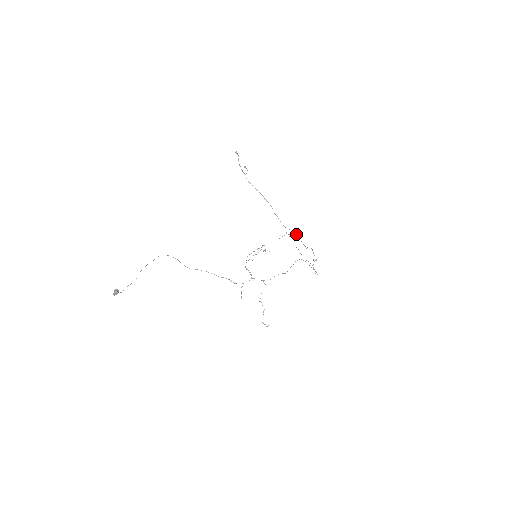
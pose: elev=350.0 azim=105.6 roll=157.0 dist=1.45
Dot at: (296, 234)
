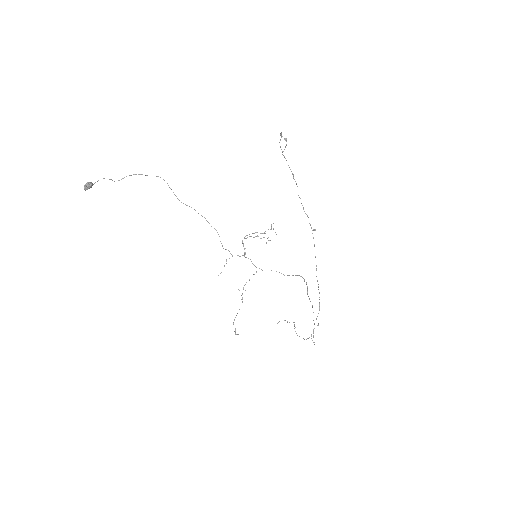
Dot at: (314, 229)
